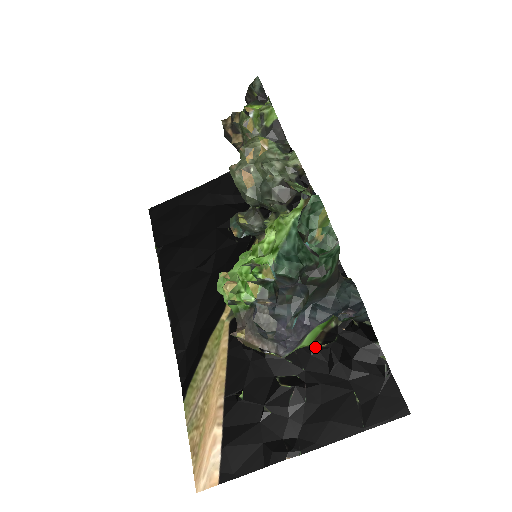
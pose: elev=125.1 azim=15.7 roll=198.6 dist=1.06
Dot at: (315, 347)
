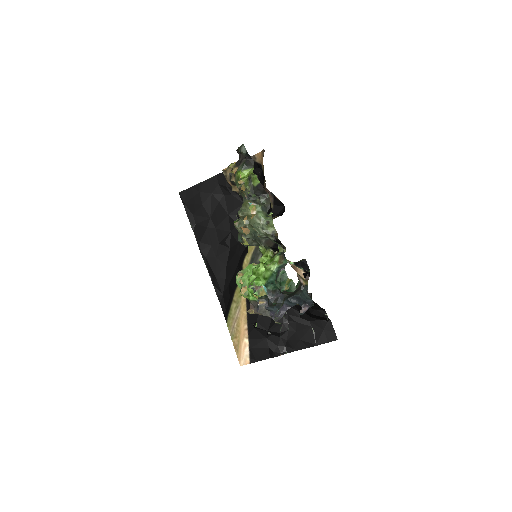
Dot at: occluded
